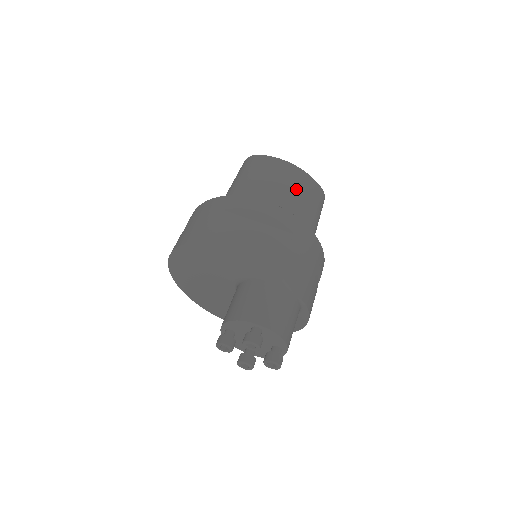
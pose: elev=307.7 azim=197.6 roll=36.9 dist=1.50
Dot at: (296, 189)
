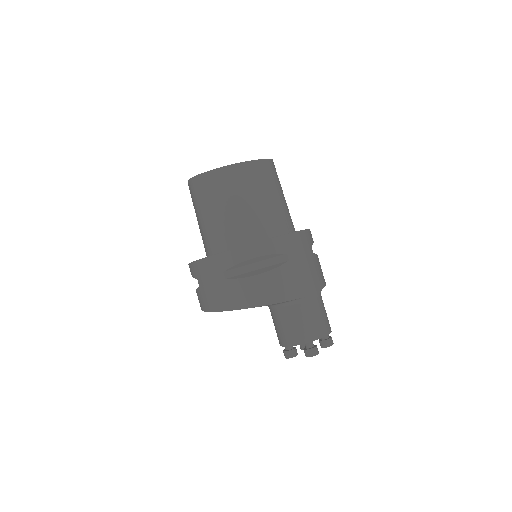
Dot at: (253, 189)
